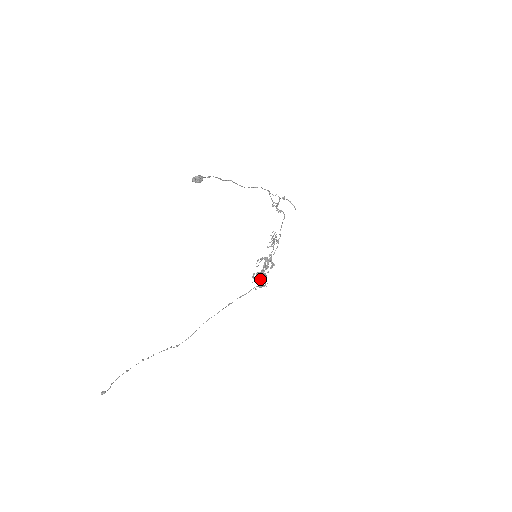
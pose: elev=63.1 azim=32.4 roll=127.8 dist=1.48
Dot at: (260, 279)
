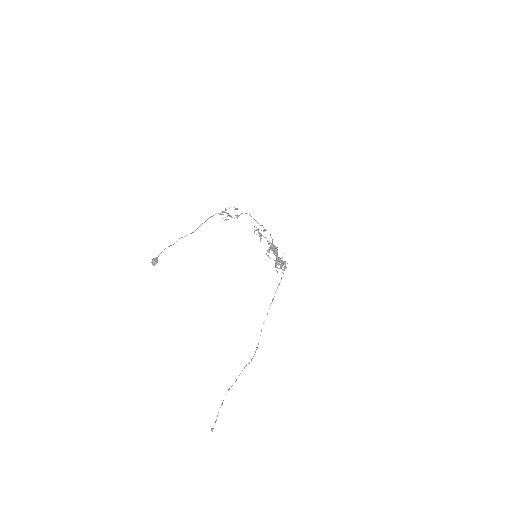
Dot at: (279, 264)
